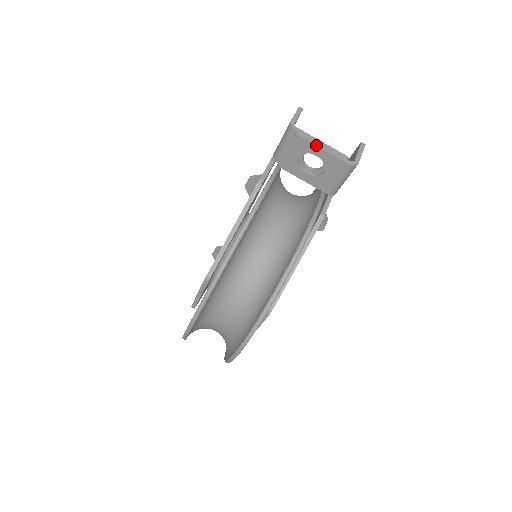
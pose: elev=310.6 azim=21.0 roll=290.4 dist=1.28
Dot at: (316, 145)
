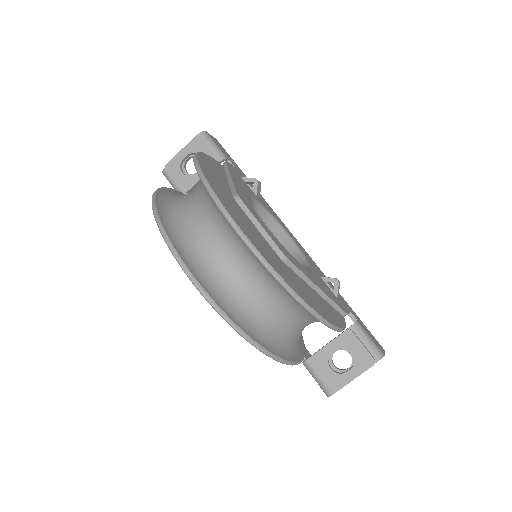
Dot at: (177, 154)
